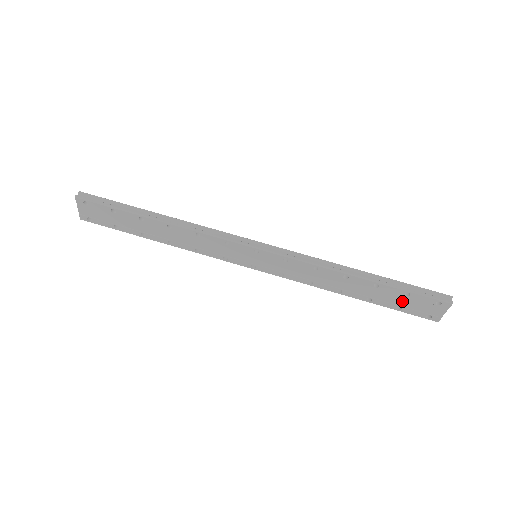
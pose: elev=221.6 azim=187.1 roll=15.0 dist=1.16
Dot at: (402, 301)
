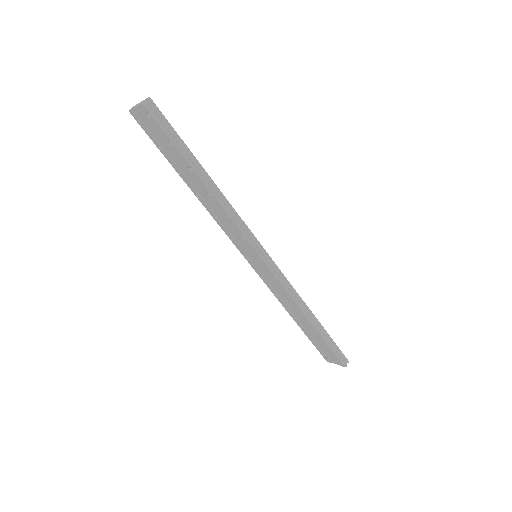
Dot at: (320, 344)
